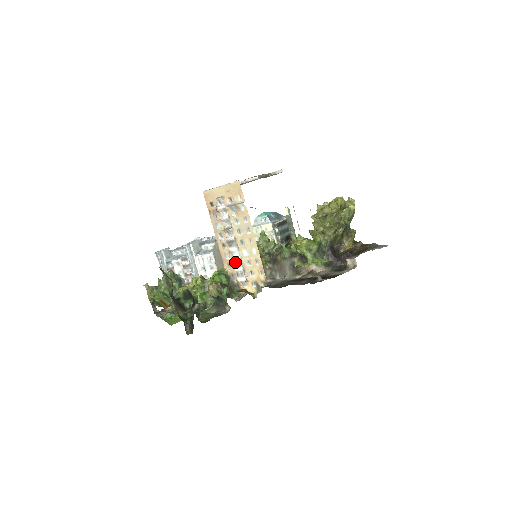
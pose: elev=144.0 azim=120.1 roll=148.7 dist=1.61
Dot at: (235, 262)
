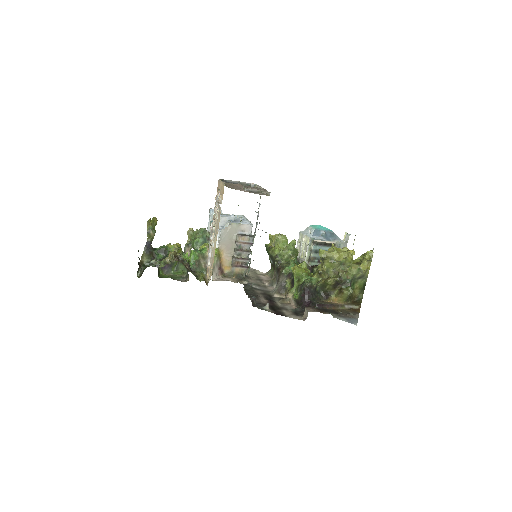
Dot at: (209, 248)
